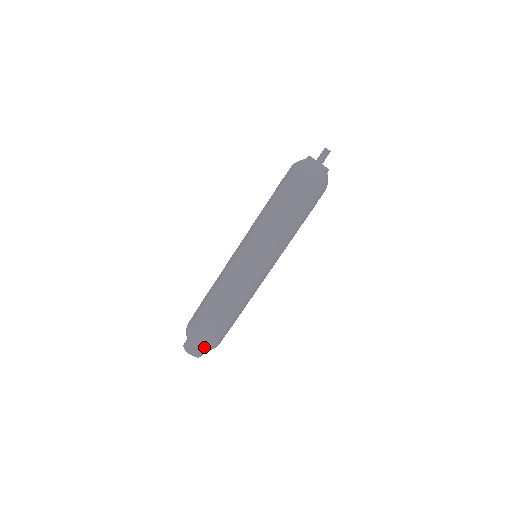
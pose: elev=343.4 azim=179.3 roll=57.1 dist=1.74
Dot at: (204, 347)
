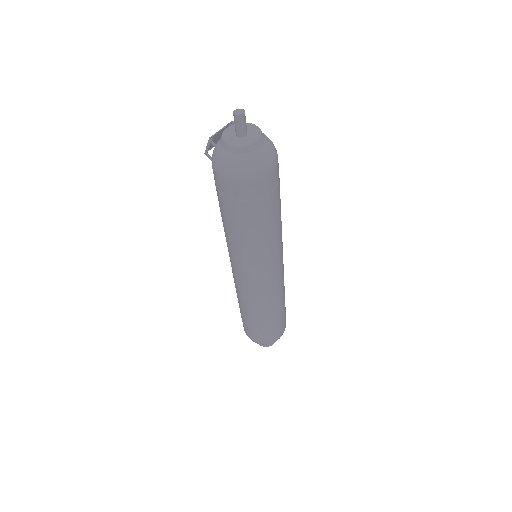
Dot at: occluded
